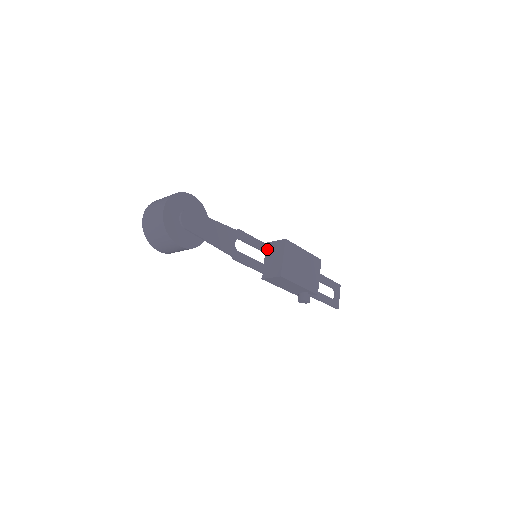
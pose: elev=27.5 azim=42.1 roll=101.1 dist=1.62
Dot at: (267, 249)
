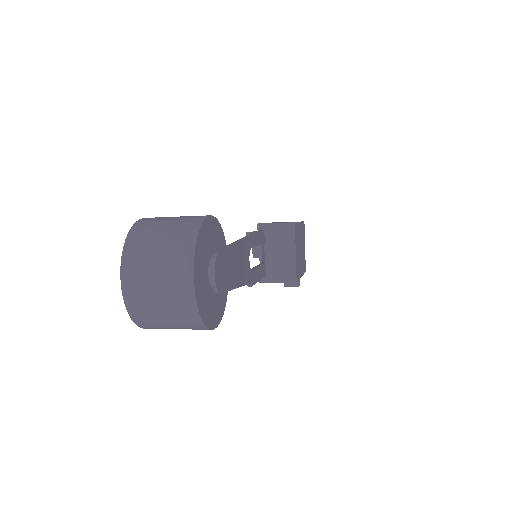
Dot at: (263, 237)
